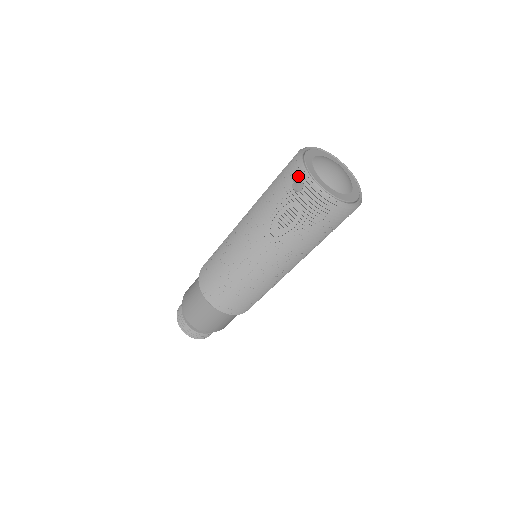
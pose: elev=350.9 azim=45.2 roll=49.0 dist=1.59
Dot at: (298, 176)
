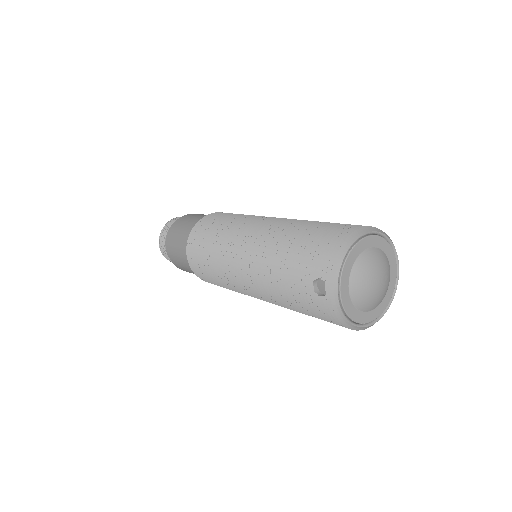
Dot at: (326, 279)
